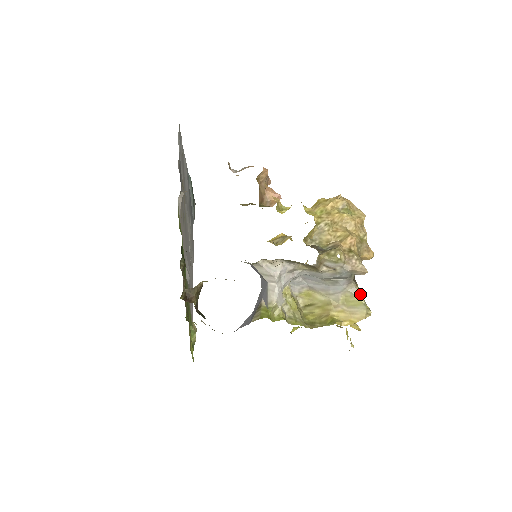
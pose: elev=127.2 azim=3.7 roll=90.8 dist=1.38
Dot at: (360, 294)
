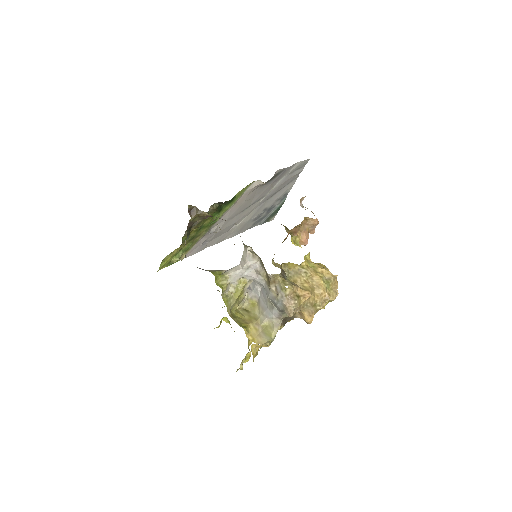
Dot at: (277, 331)
